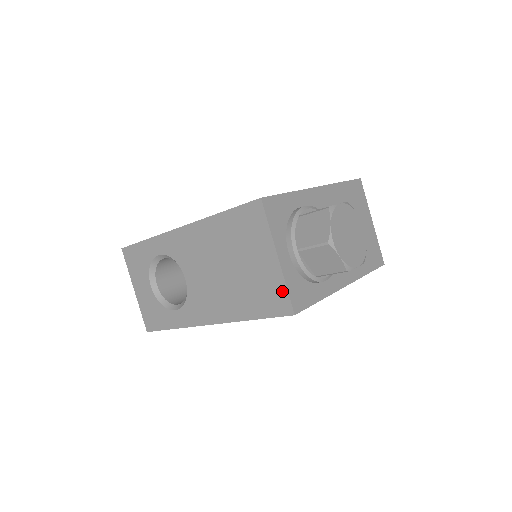
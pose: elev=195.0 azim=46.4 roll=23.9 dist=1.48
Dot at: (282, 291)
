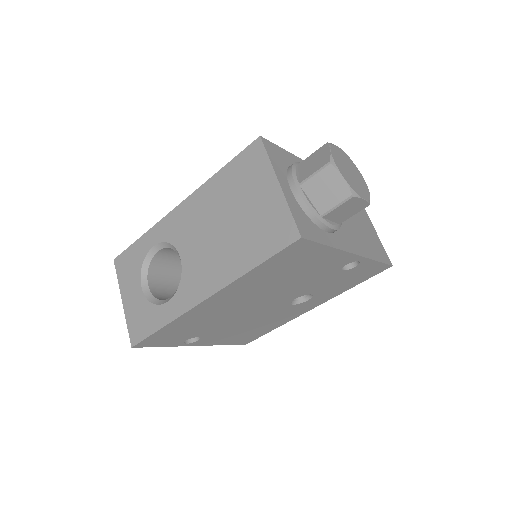
Dot at: (286, 218)
